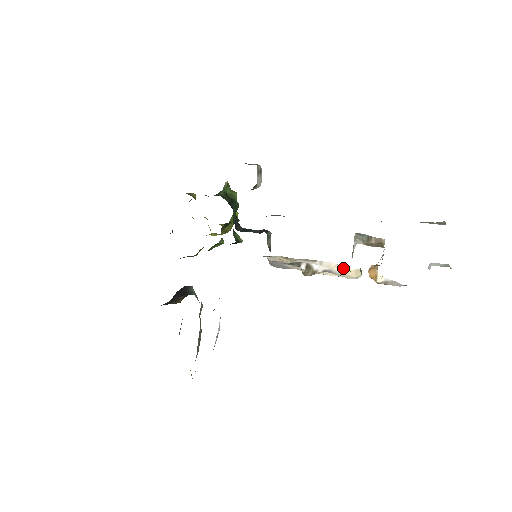
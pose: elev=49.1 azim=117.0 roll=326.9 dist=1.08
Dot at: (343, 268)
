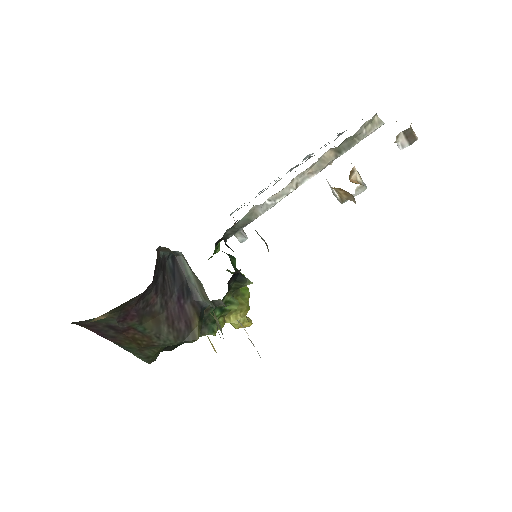
Dot at: occluded
